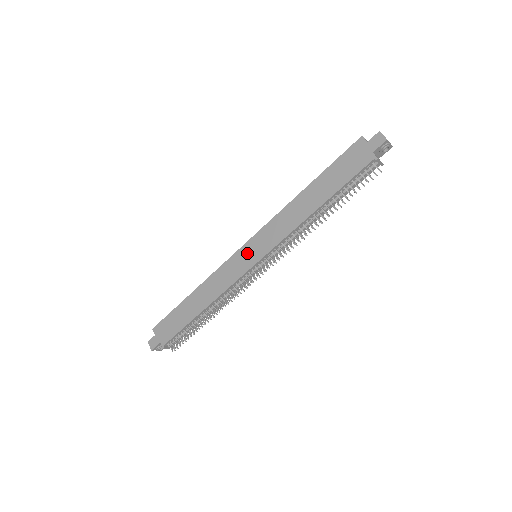
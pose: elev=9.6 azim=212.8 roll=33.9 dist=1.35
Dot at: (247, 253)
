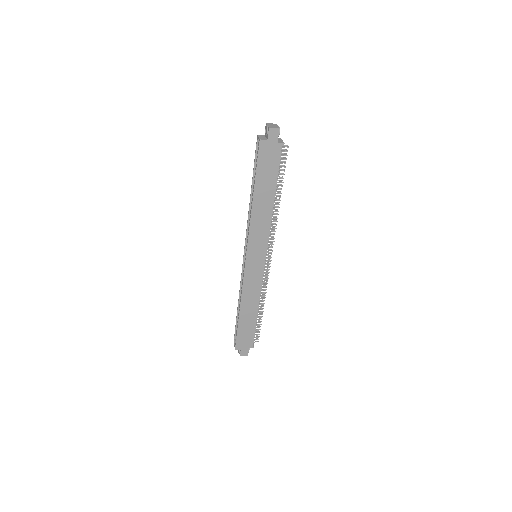
Dot at: (253, 262)
